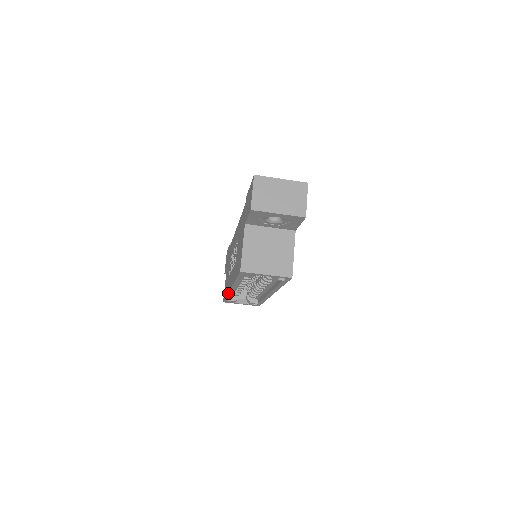
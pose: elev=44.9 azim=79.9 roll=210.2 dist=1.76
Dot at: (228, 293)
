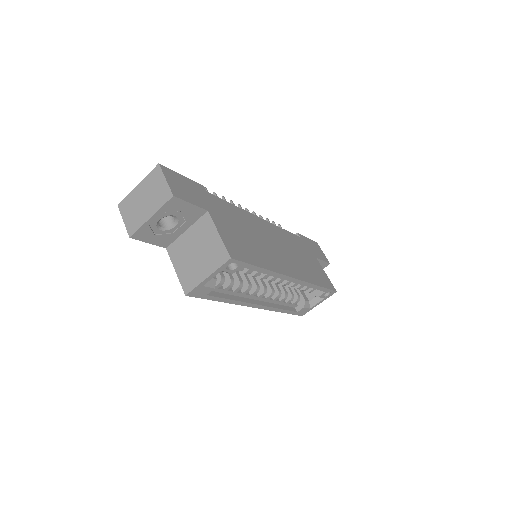
Dot at: occluded
